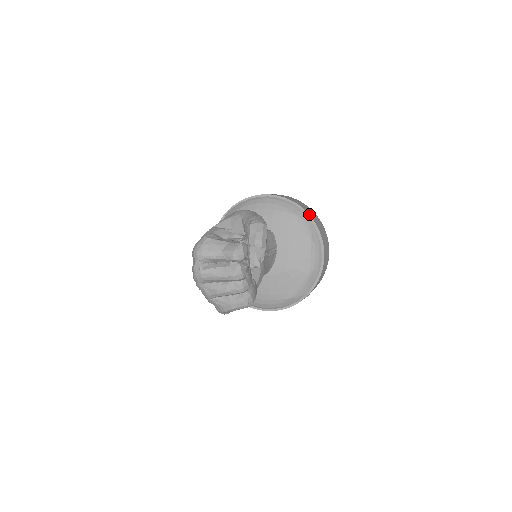
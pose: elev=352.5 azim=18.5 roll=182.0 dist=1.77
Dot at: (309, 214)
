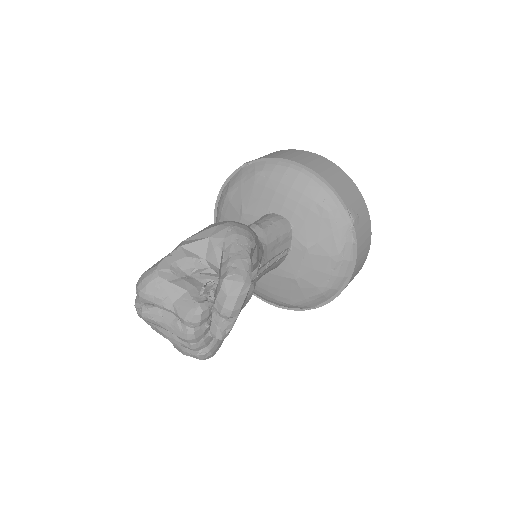
Dot at: (351, 216)
